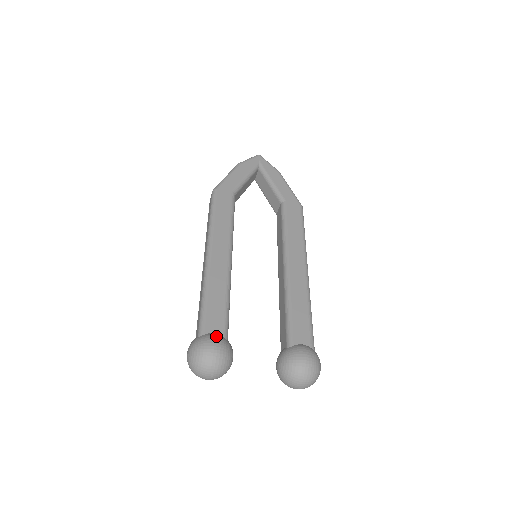
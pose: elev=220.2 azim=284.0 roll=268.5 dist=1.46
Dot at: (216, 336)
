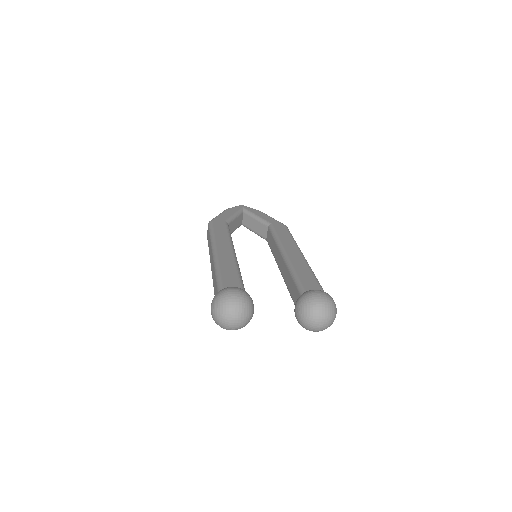
Dot at: (235, 287)
